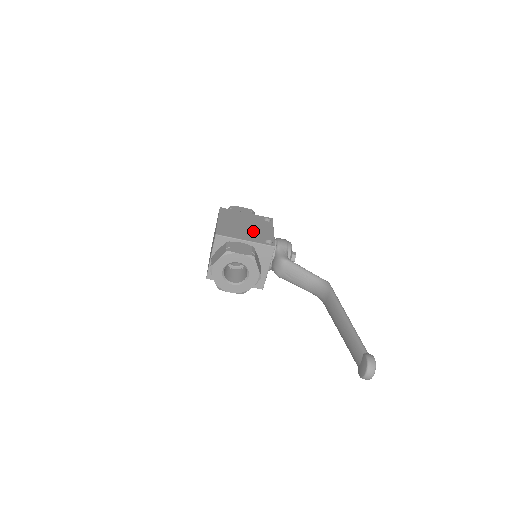
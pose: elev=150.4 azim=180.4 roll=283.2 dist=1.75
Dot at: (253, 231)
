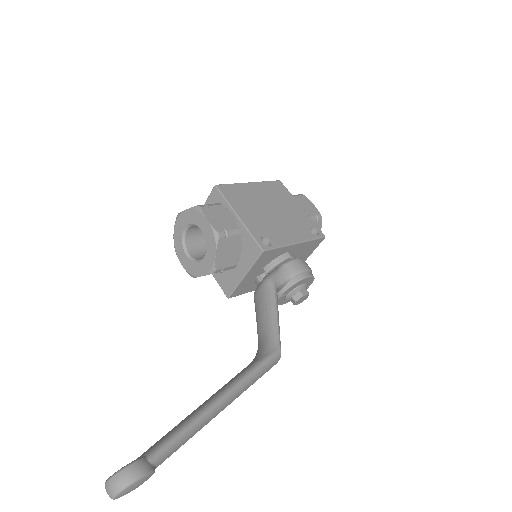
Dot at: (269, 220)
